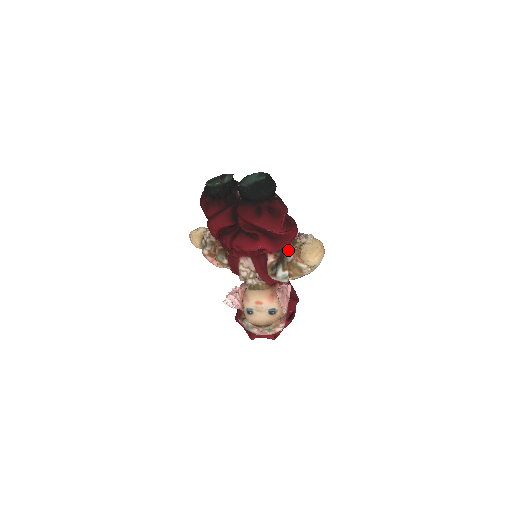
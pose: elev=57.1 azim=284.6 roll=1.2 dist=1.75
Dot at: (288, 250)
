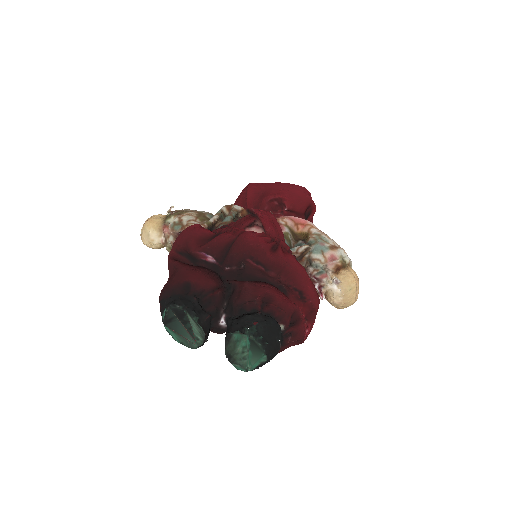
Dot at: occluded
